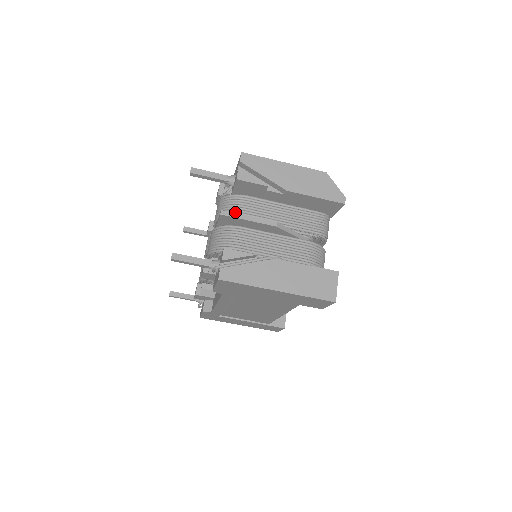
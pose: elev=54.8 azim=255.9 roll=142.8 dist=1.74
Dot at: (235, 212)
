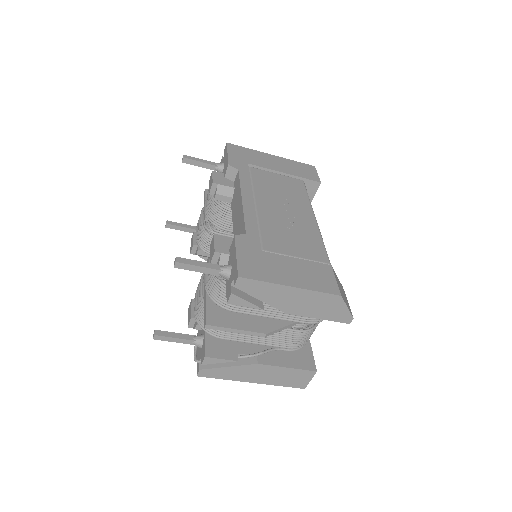
Dot at: (225, 305)
